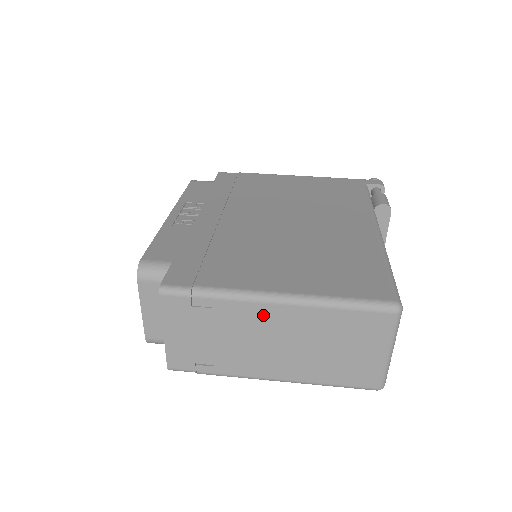
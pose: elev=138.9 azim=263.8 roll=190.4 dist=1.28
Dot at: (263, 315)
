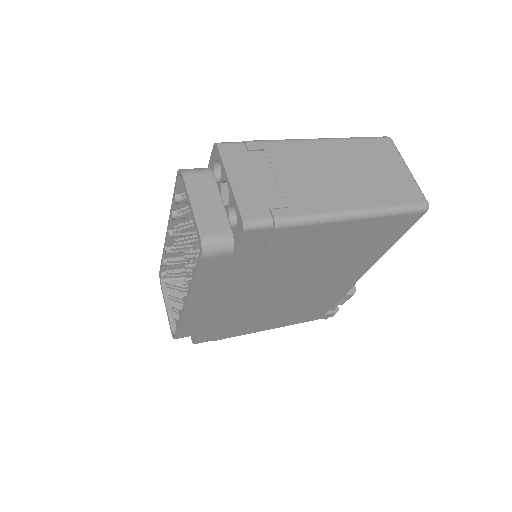
Dot at: (306, 151)
